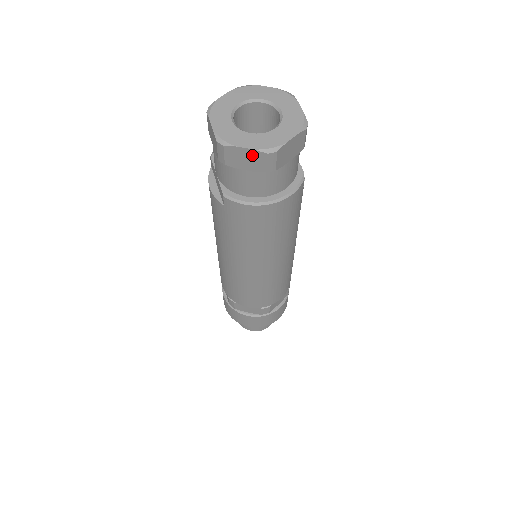
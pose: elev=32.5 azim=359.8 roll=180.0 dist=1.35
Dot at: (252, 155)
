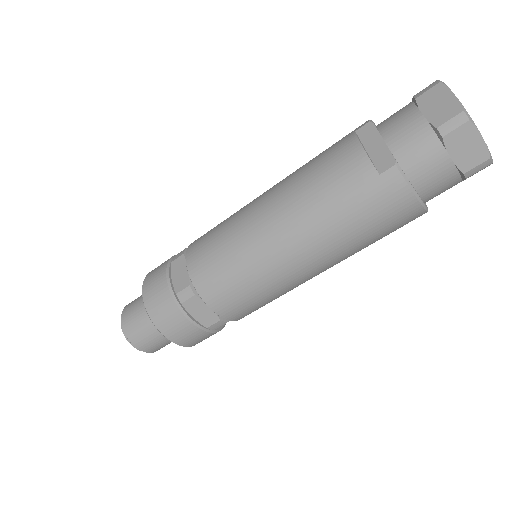
Dot at: (478, 149)
